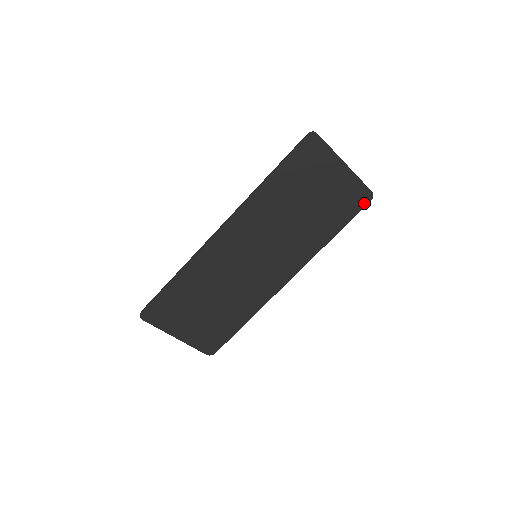
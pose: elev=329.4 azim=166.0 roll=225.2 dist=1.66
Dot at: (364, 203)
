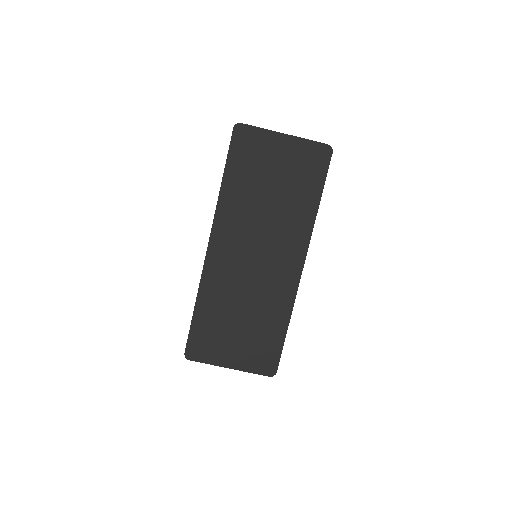
Dot at: (327, 158)
